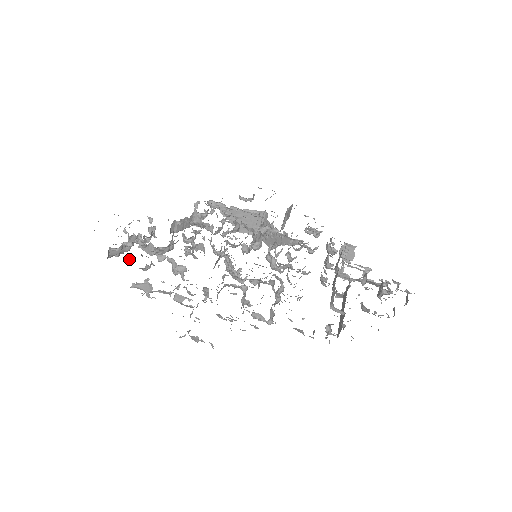
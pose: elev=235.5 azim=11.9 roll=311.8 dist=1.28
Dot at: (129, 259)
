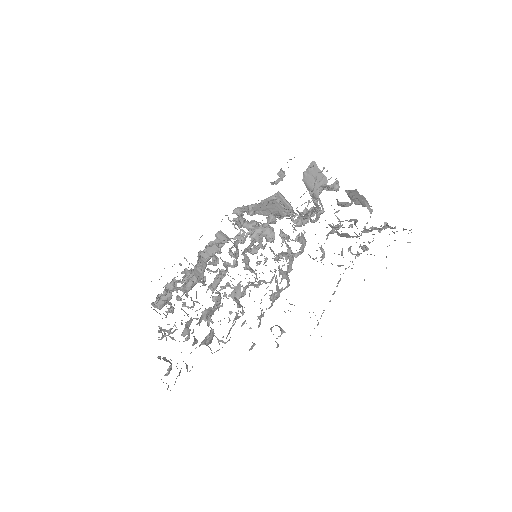
Dot at: occluded
